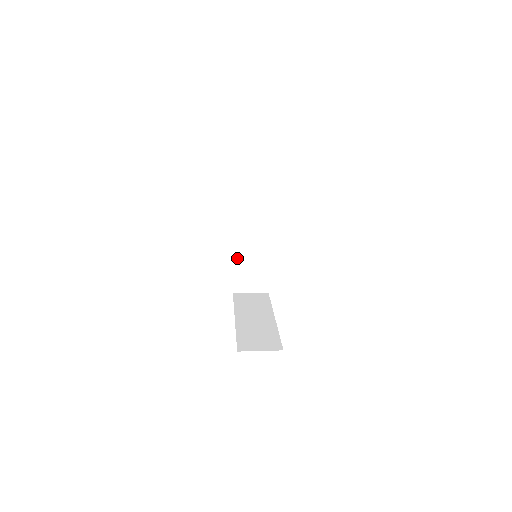
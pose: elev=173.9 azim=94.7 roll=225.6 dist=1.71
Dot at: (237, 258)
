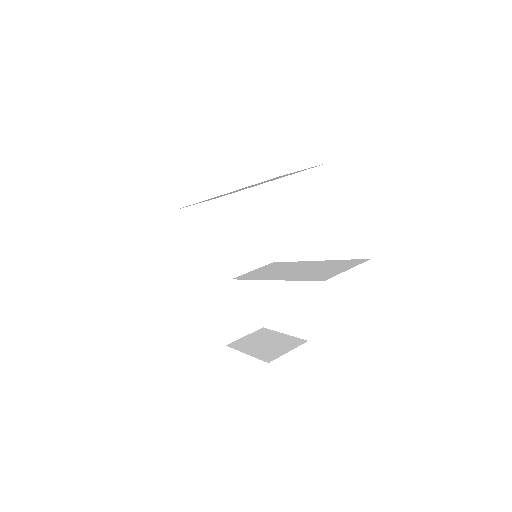
Dot at: (202, 201)
